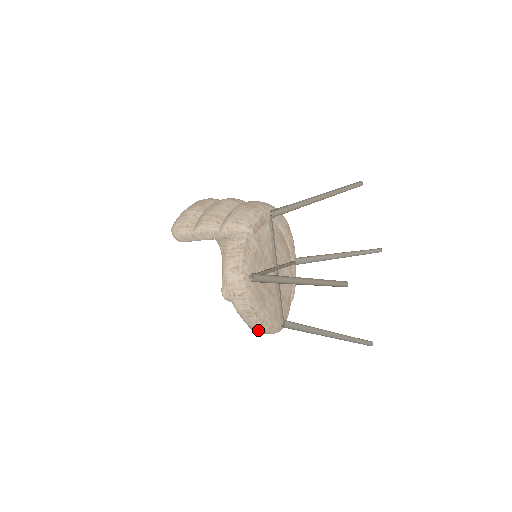
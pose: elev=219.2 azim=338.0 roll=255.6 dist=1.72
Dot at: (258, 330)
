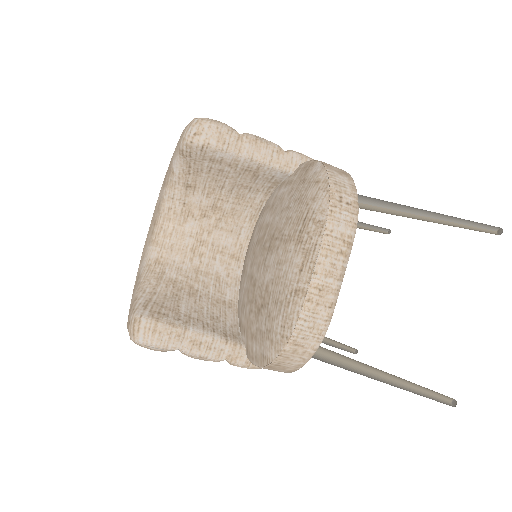
Dot at: (319, 309)
